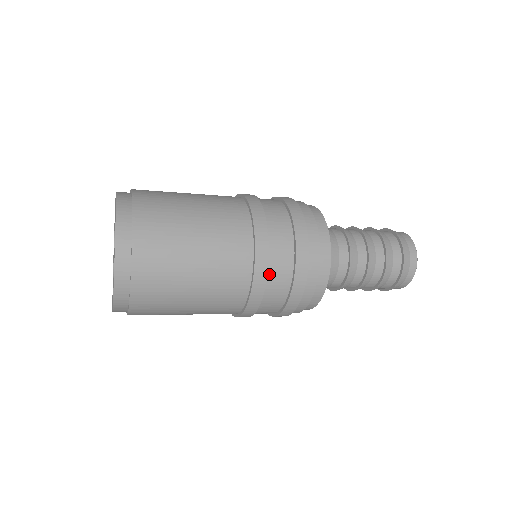
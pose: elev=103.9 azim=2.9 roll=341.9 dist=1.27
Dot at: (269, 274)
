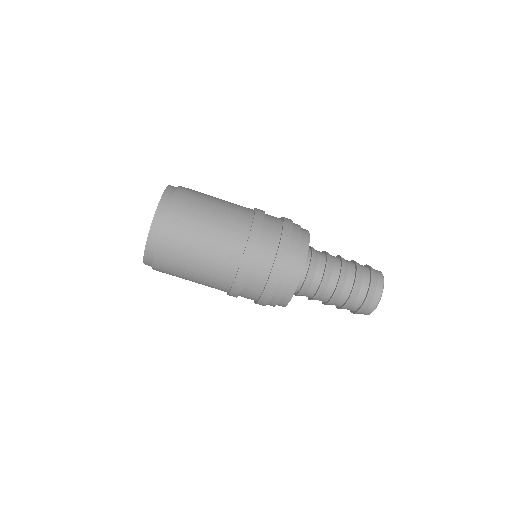
Dot at: (251, 272)
